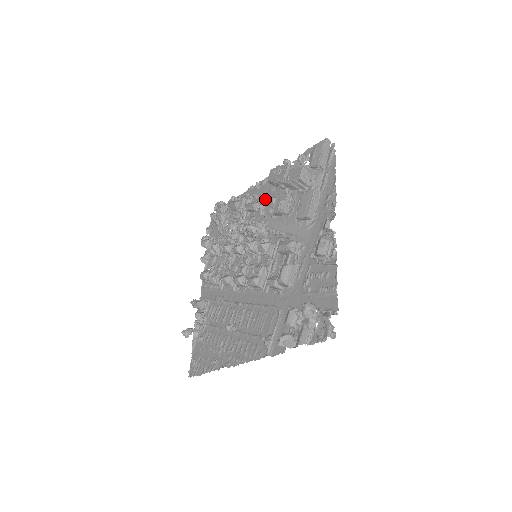
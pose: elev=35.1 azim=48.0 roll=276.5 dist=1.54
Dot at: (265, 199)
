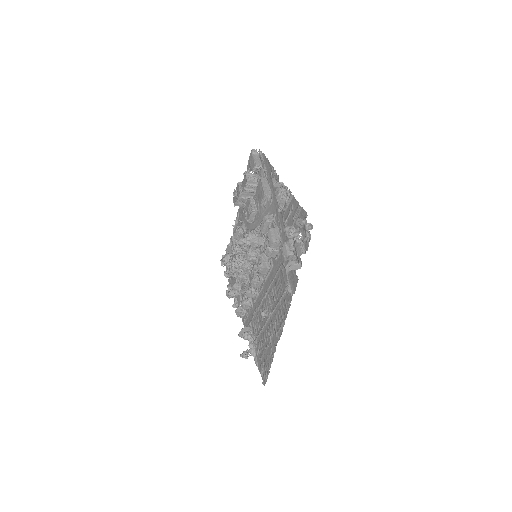
Dot at: (243, 221)
